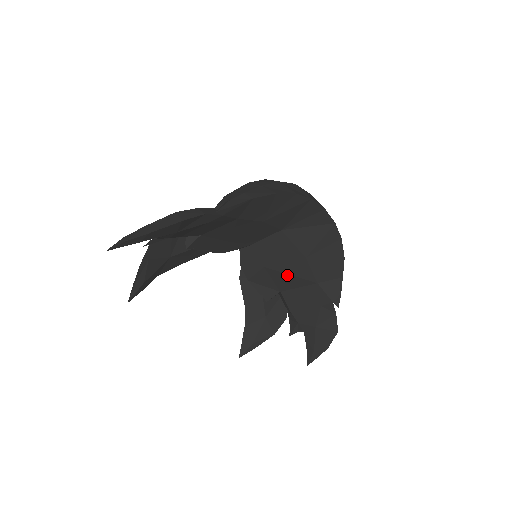
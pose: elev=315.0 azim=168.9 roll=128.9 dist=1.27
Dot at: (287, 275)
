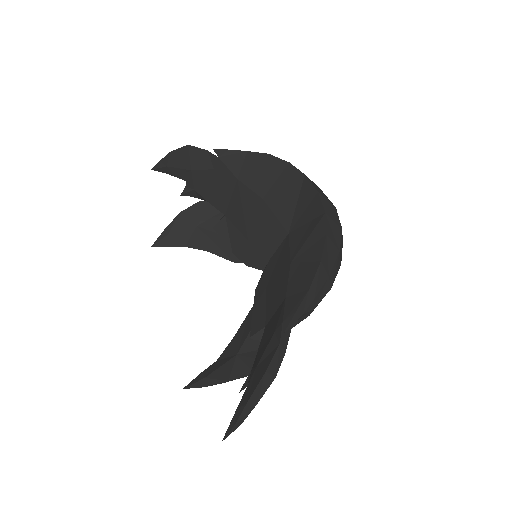
Dot at: (274, 294)
